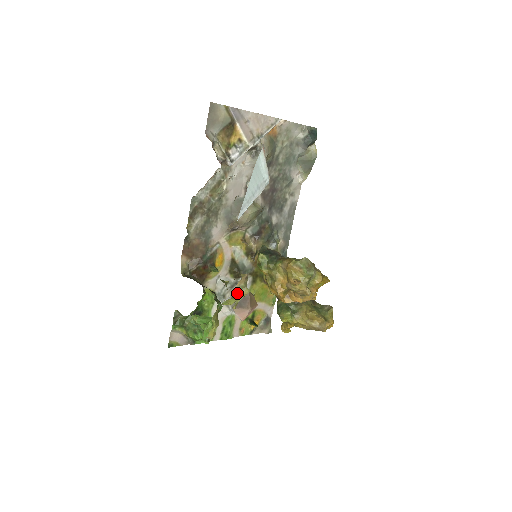
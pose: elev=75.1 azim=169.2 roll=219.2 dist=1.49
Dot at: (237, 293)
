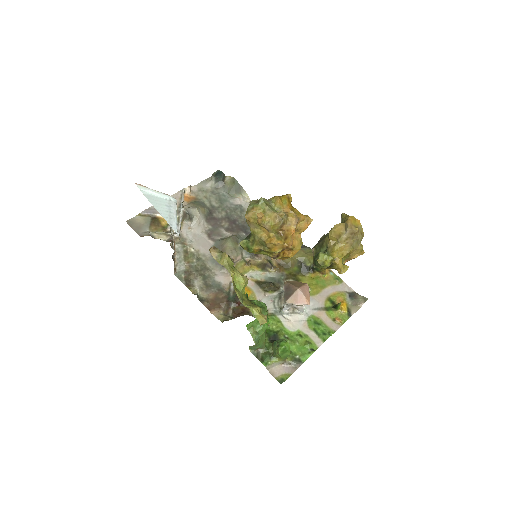
Dot at: (221, 263)
